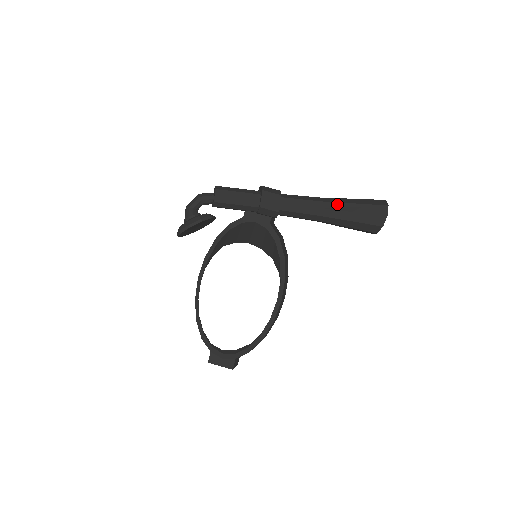
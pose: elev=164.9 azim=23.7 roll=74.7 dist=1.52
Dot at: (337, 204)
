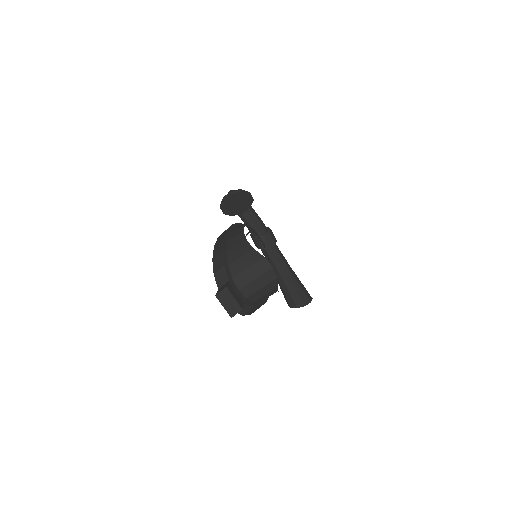
Dot at: occluded
